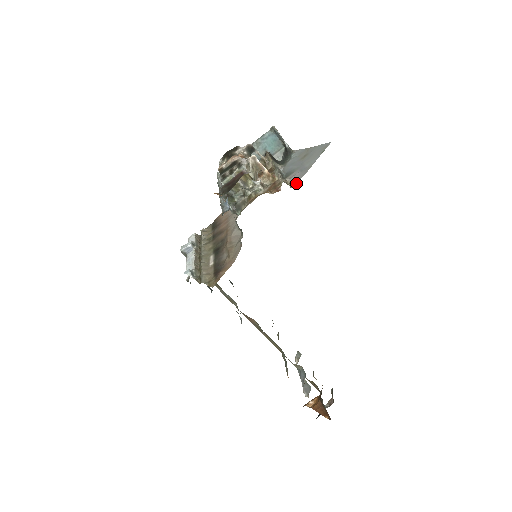
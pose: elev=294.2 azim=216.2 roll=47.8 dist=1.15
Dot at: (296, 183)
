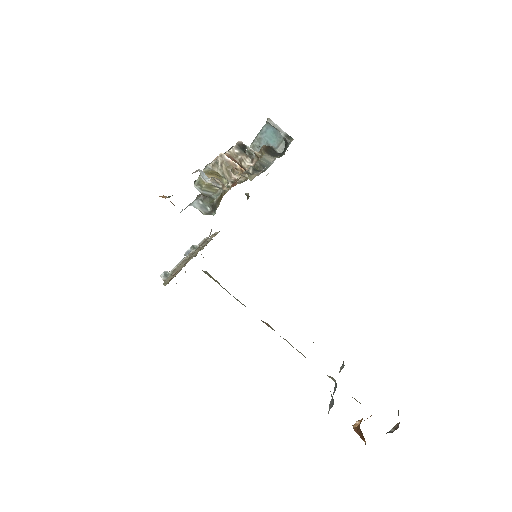
Dot at: occluded
